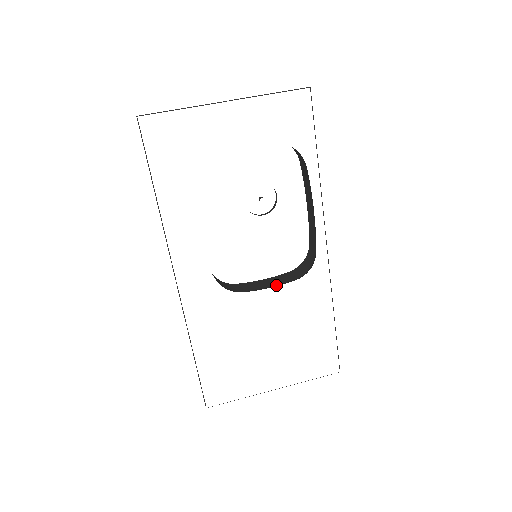
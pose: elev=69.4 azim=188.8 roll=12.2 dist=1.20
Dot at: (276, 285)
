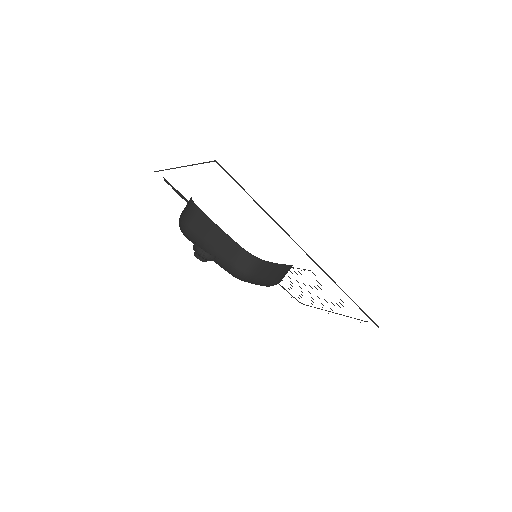
Dot at: (269, 280)
